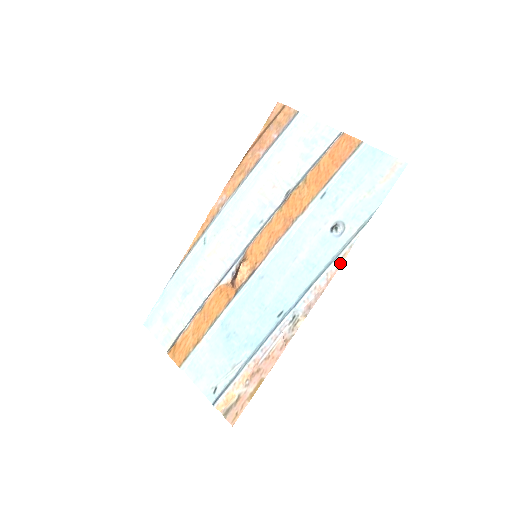
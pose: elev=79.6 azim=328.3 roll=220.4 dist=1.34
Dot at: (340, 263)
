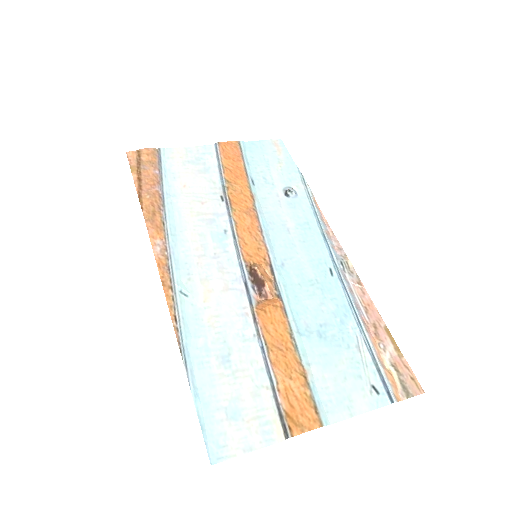
Dot at: (319, 209)
